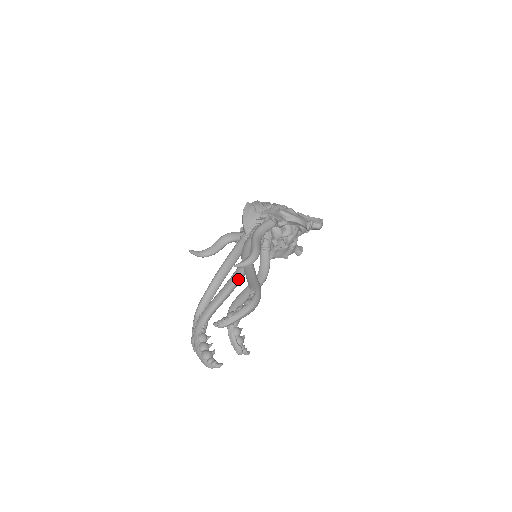
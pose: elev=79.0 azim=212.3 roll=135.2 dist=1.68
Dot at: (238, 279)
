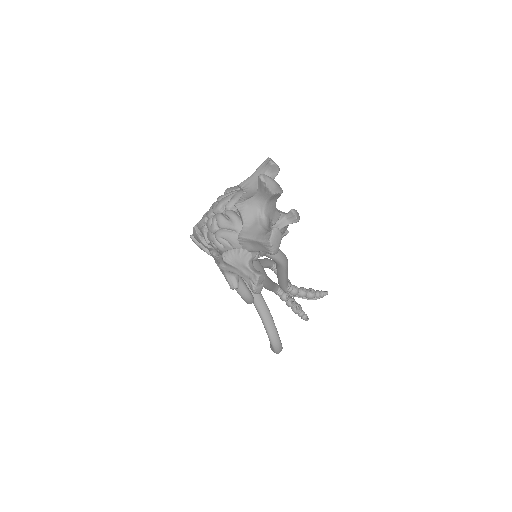
Dot at: occluded
